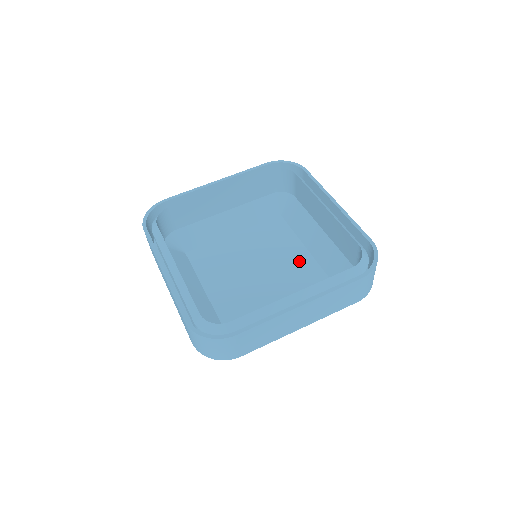
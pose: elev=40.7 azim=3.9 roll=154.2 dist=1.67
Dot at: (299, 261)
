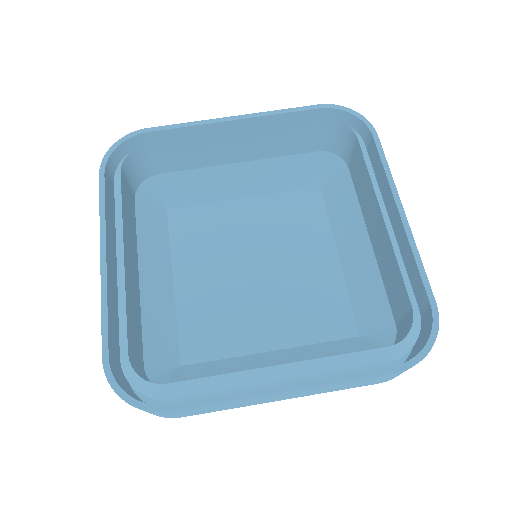
Dot at: (320, 274)
